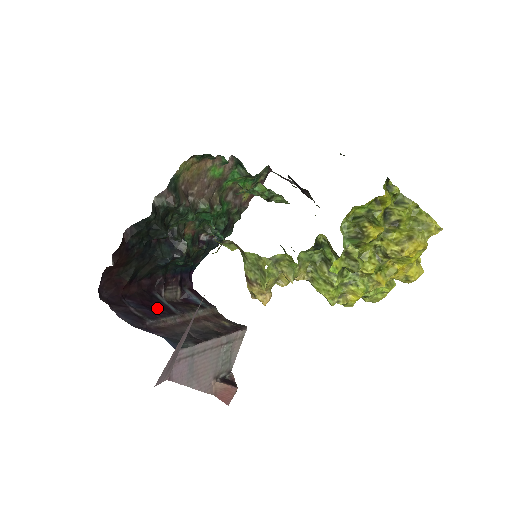
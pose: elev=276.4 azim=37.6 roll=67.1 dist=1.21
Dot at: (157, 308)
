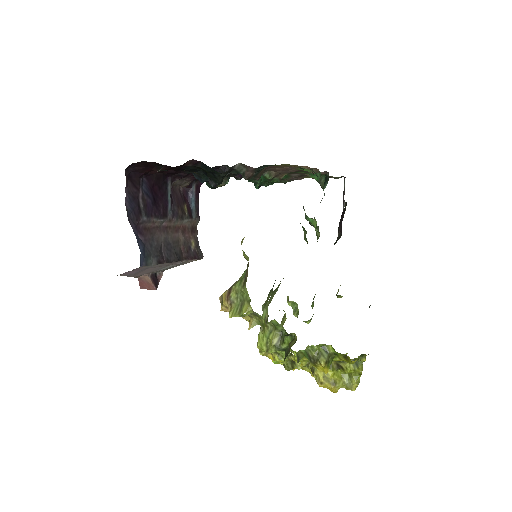
Dot at: (159, 200)
